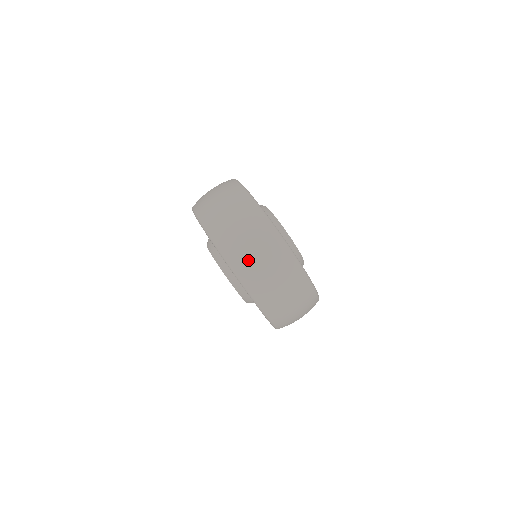
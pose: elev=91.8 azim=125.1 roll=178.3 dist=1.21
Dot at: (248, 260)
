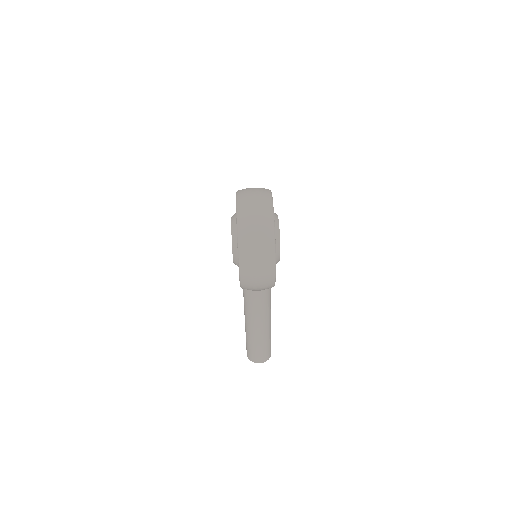
Dot at: (248, 198)
